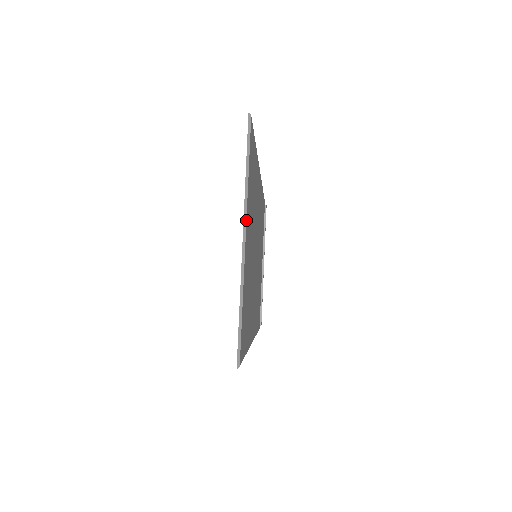
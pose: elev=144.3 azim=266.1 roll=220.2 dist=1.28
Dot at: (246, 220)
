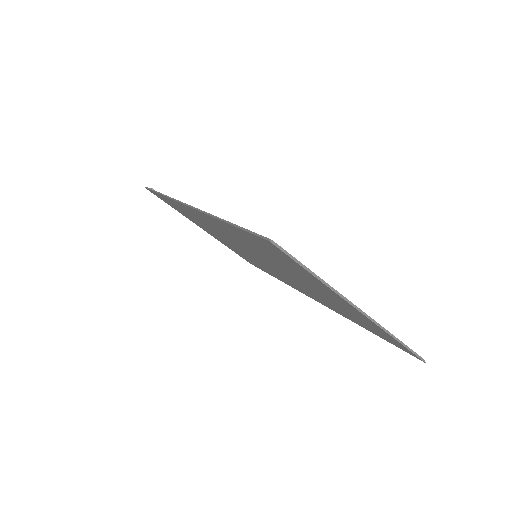
Dot at: (348, 300)
